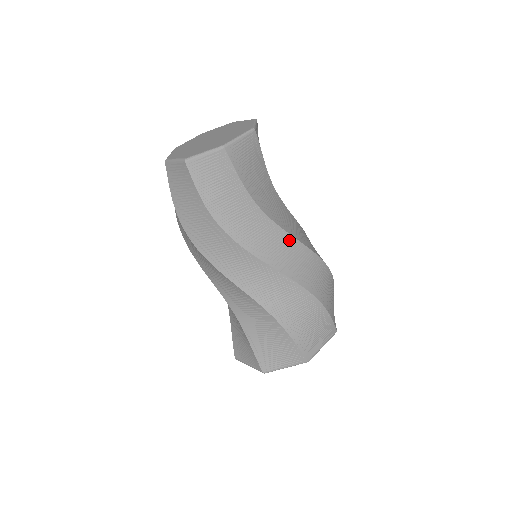
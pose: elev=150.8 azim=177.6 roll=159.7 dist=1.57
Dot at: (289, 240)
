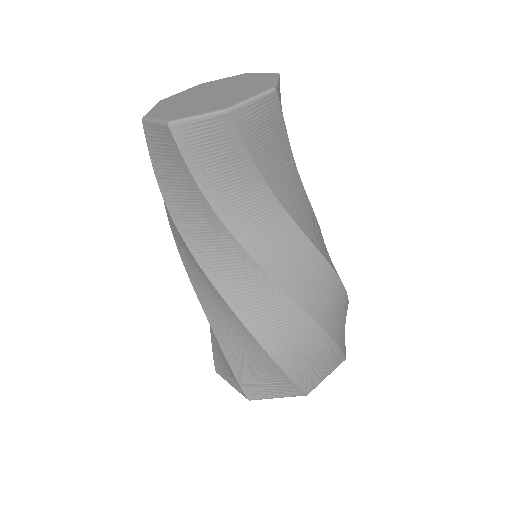
Dot at: (256, 271)
